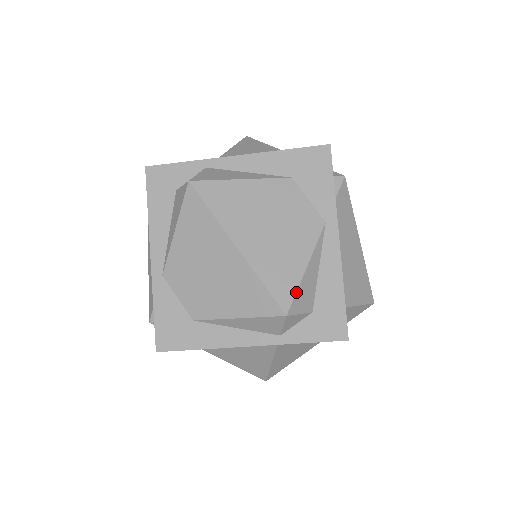
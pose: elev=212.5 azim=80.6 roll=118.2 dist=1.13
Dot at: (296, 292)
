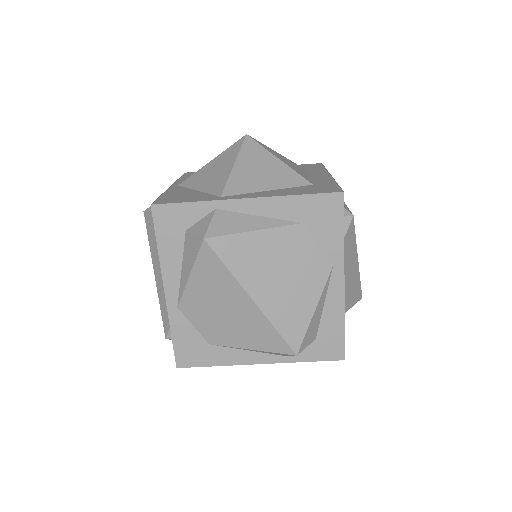
Dot at: (305, 334)
